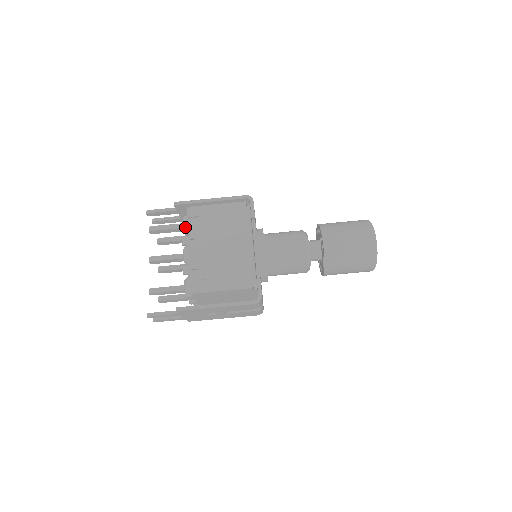
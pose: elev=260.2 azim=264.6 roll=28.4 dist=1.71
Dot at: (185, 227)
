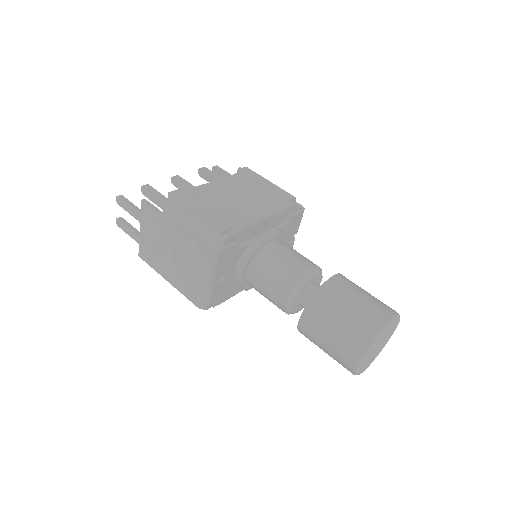
Dot at: occluded
